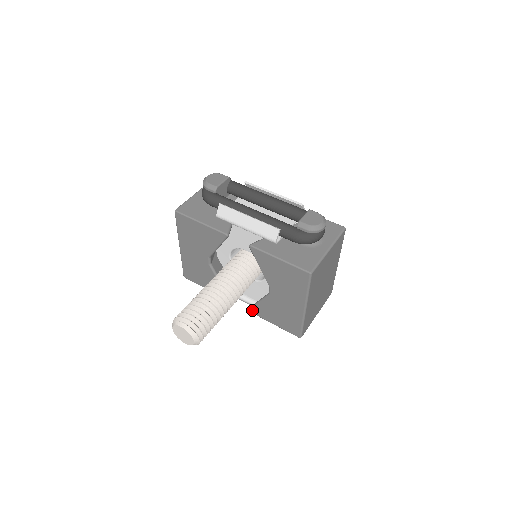
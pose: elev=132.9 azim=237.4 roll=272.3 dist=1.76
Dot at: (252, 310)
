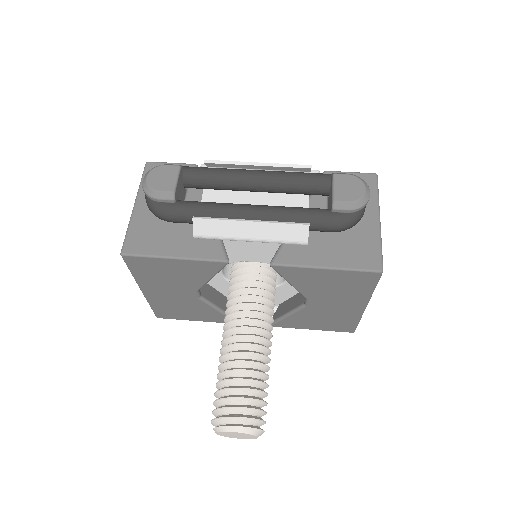
Dot at: (277, 325)
